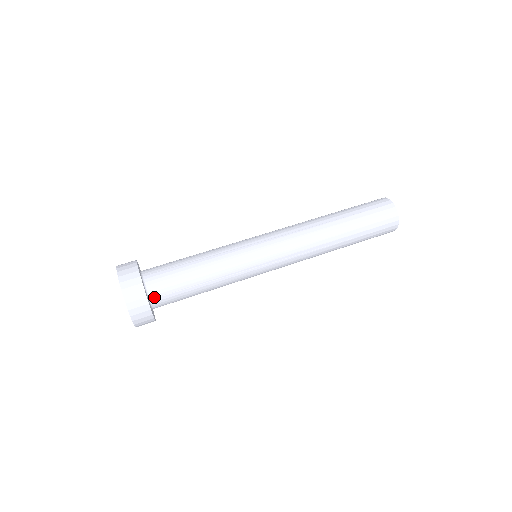
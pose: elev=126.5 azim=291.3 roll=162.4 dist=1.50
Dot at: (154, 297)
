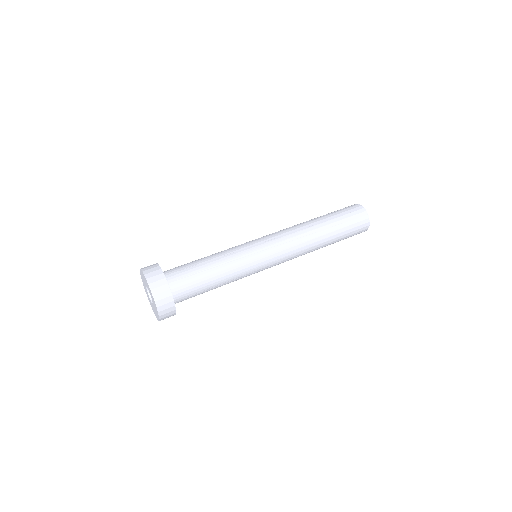
Dot at: (171, 281)
